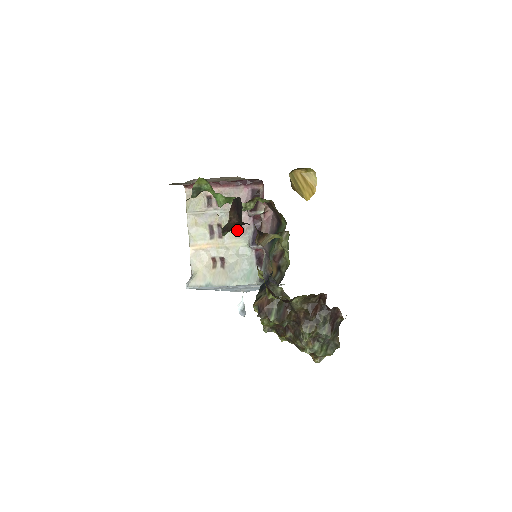
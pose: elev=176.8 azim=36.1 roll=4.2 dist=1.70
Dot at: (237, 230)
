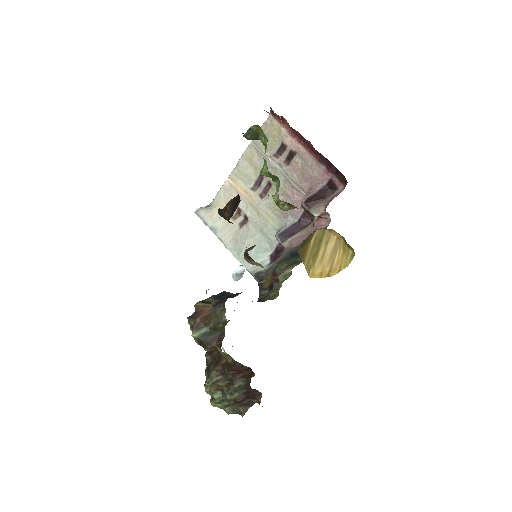
Dot at: occluded
